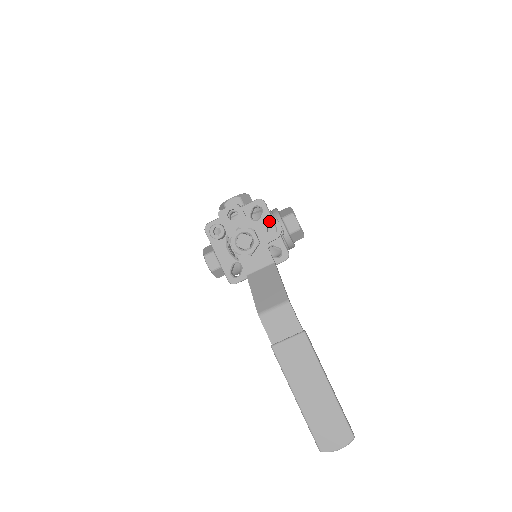
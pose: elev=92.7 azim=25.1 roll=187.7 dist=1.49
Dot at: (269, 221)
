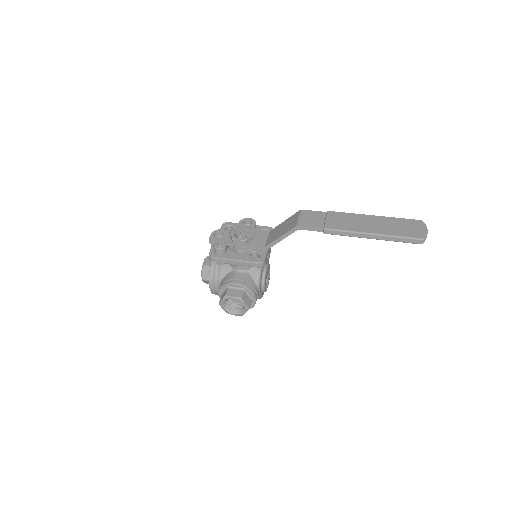
Dot at: (241, 222)
